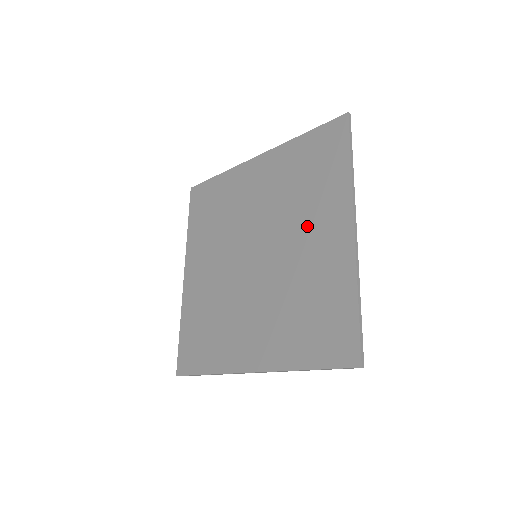
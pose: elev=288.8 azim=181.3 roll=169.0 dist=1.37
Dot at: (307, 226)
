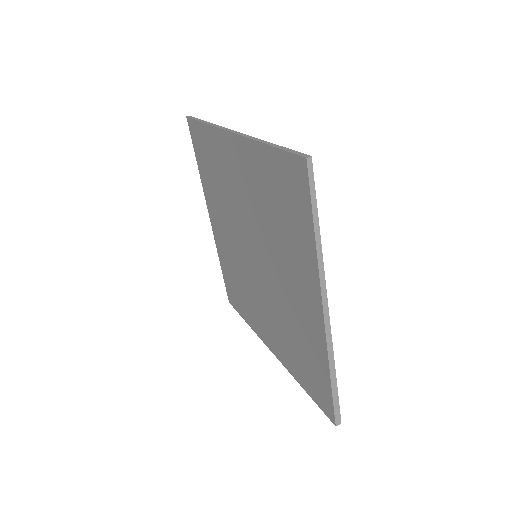
Dot at: (234, 185)
